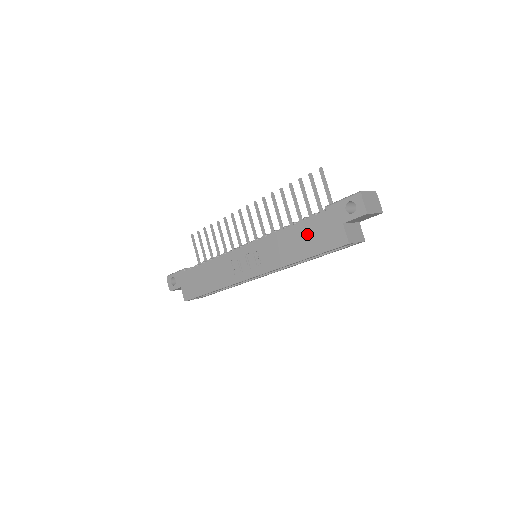
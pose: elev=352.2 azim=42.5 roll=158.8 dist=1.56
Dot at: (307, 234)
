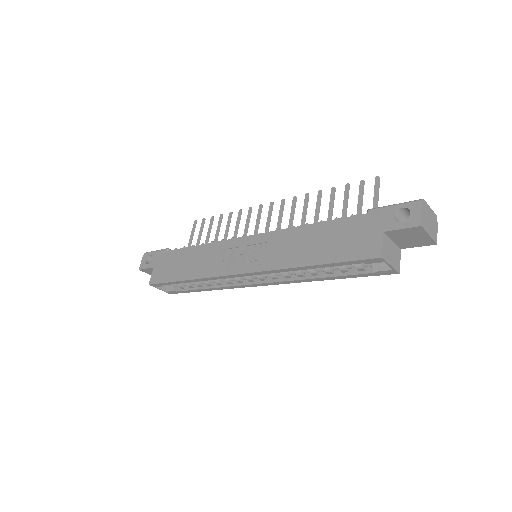
Dot at: (332, 236)
